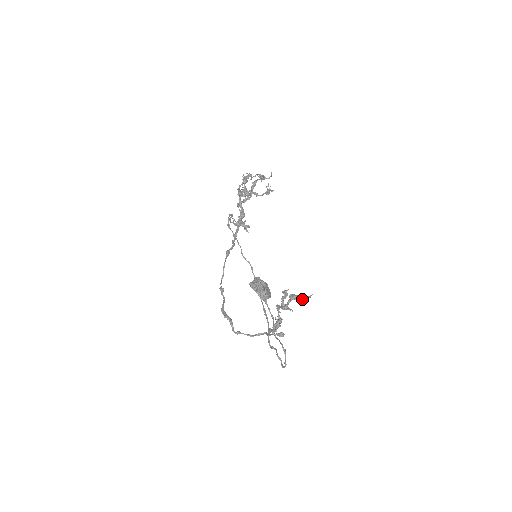
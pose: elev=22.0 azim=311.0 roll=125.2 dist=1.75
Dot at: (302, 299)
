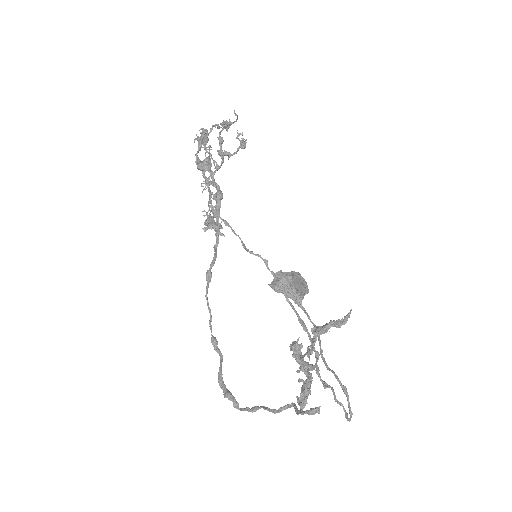
Dot at: (336, 325)
